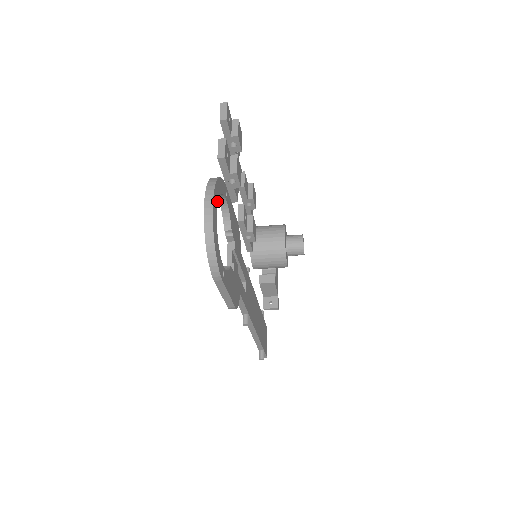
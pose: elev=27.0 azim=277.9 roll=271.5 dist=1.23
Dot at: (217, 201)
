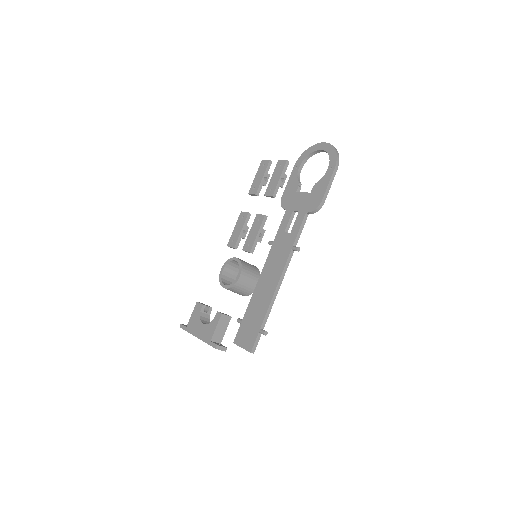
Dot at: (318, 152)
